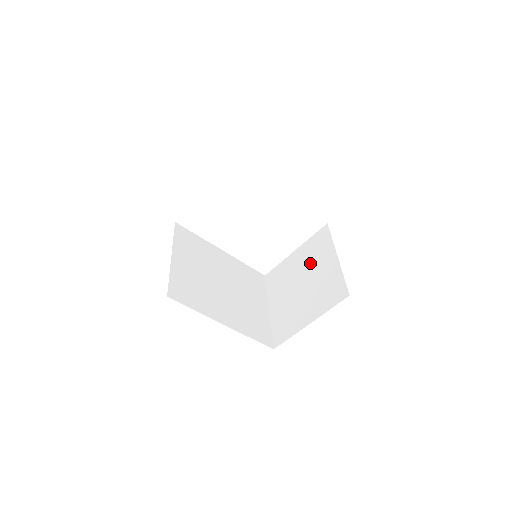
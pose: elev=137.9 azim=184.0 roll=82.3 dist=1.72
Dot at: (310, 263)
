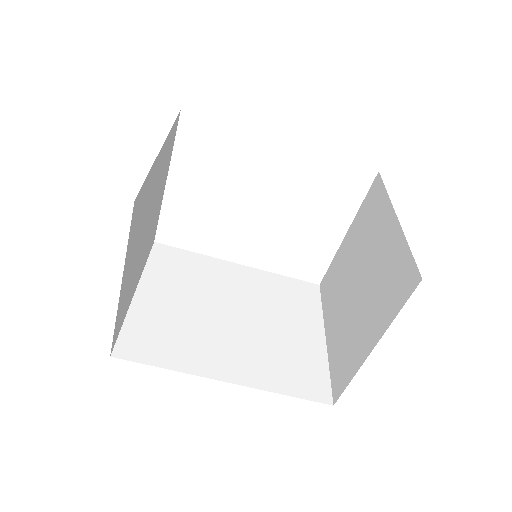
Dot at: (364, 244)
